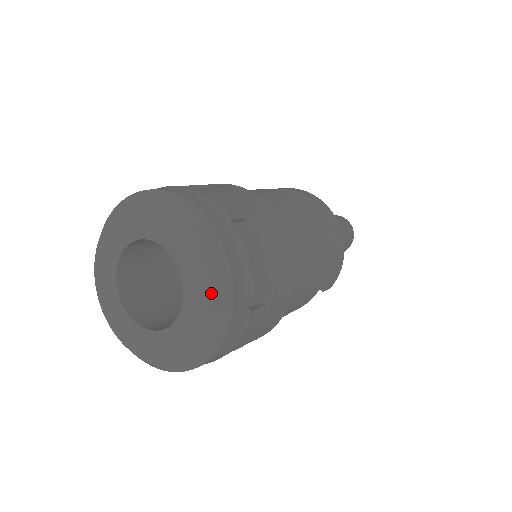
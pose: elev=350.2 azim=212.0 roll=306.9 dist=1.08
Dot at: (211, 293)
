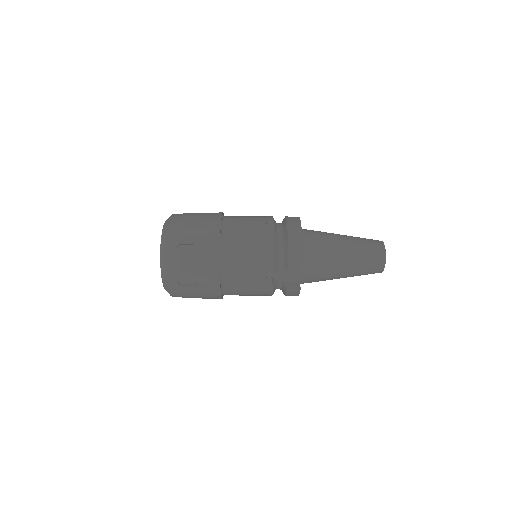
Dot at: (161, 243)
